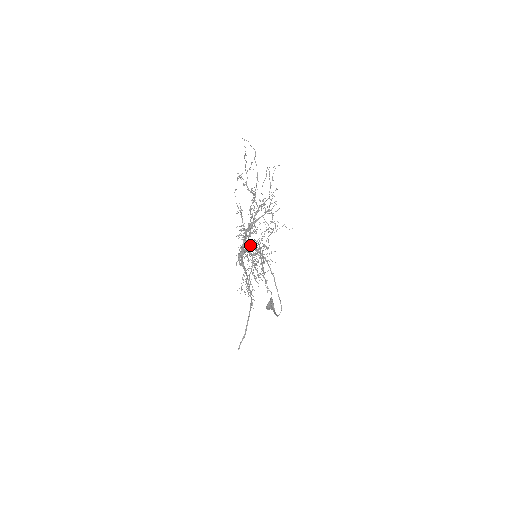
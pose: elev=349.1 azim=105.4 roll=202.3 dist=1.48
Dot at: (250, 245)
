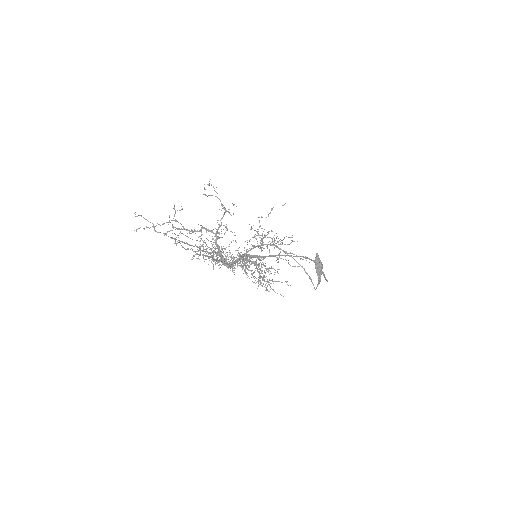
Dot at: (235, 263)
